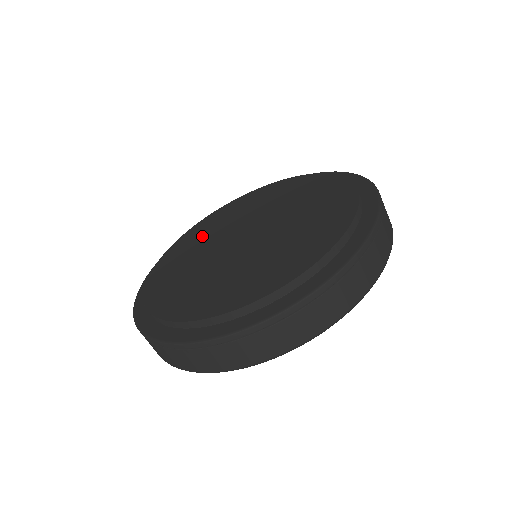
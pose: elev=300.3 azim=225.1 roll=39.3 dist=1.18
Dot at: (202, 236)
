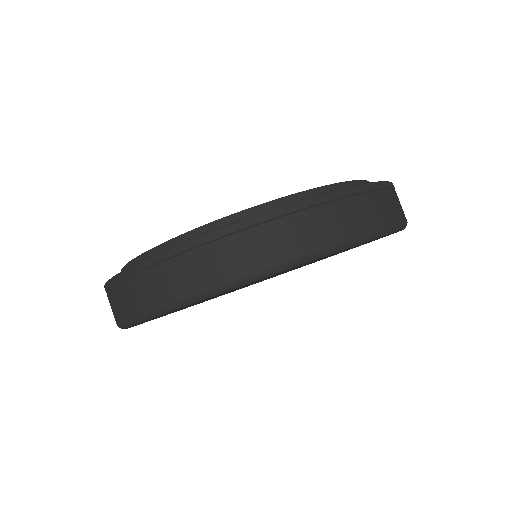
Dot at: occluded
